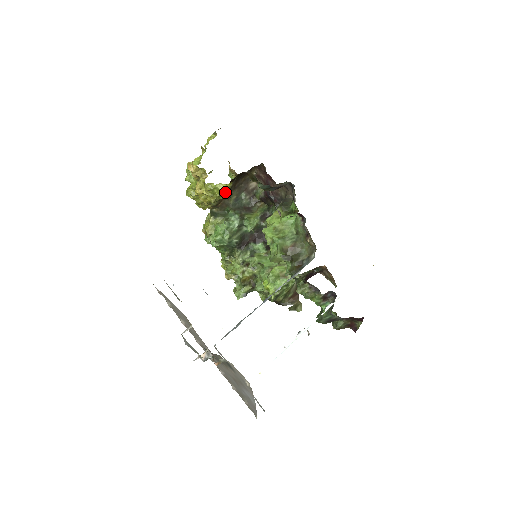
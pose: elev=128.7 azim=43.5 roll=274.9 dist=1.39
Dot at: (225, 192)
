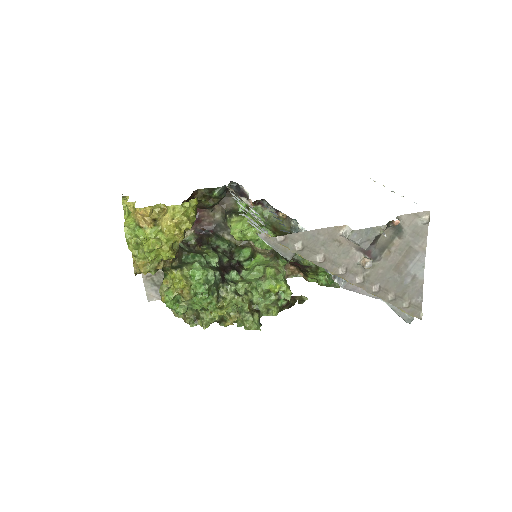
Dot at: (195, 211)
